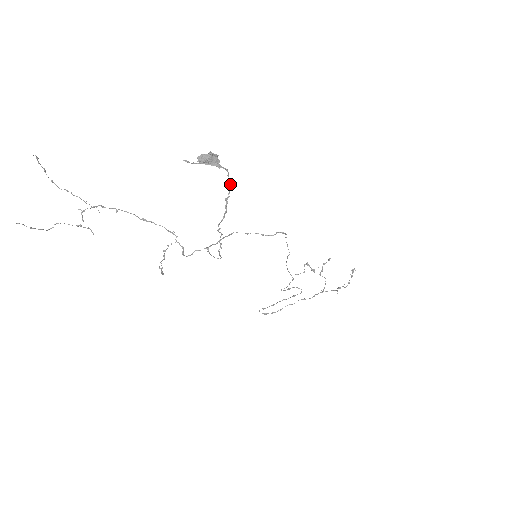
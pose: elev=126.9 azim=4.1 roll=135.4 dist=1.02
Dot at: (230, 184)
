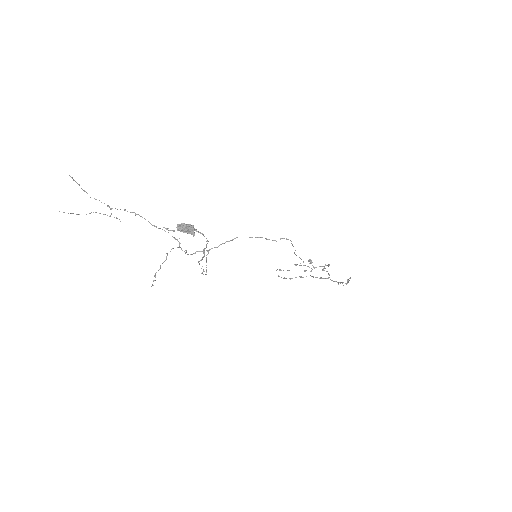
Dot at: (206, 241)
